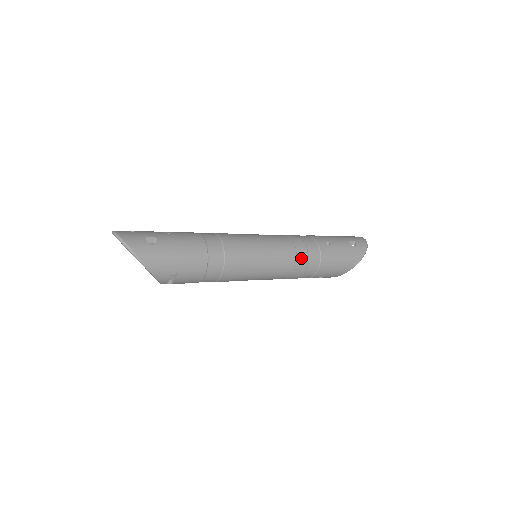
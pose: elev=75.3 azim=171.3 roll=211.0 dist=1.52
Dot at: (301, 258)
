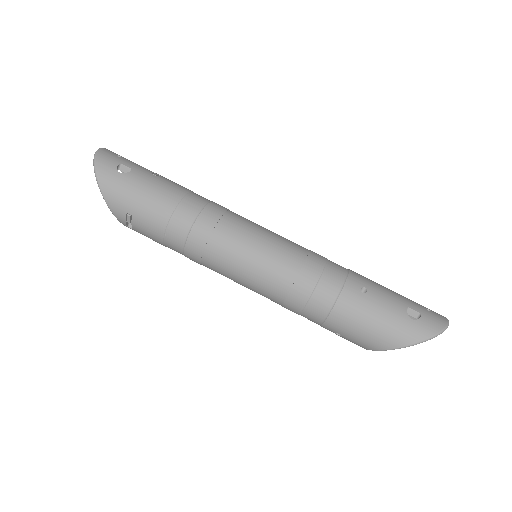
Dot at: (302, 284)
